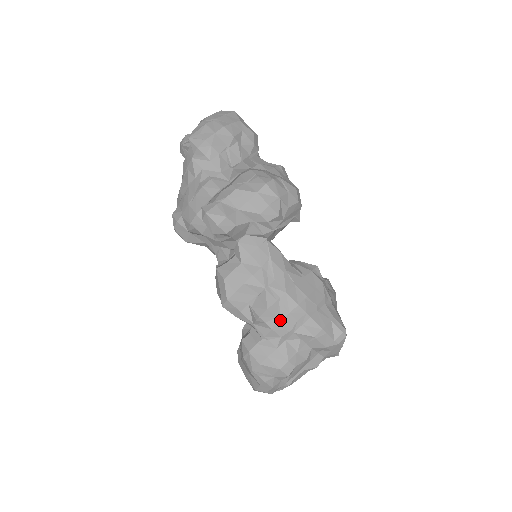
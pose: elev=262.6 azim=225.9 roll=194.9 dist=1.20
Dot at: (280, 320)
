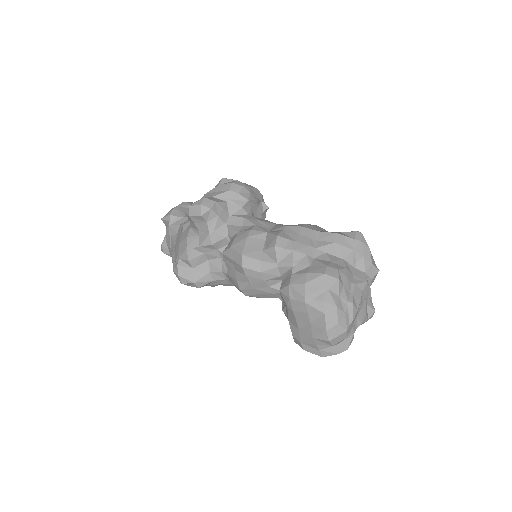
Dot at: (295, 241)
